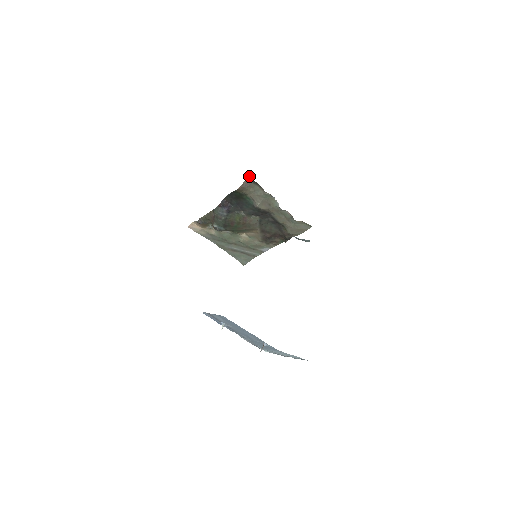
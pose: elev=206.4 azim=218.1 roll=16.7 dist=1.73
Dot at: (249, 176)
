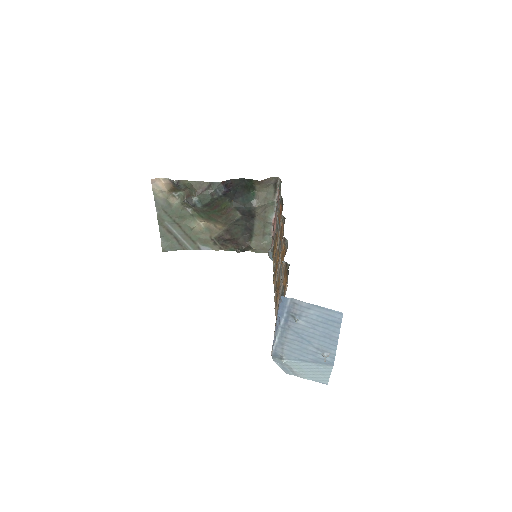
Dot at: occluded
